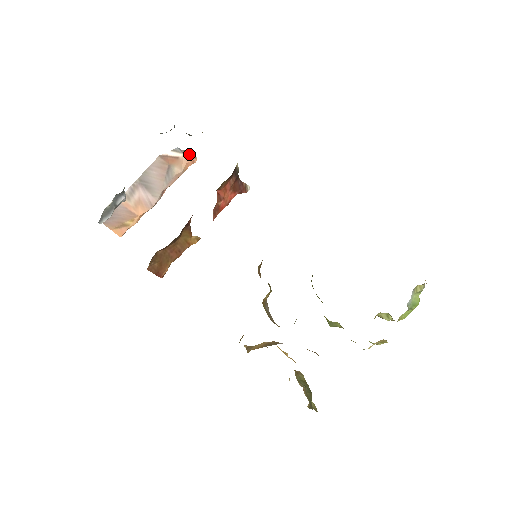
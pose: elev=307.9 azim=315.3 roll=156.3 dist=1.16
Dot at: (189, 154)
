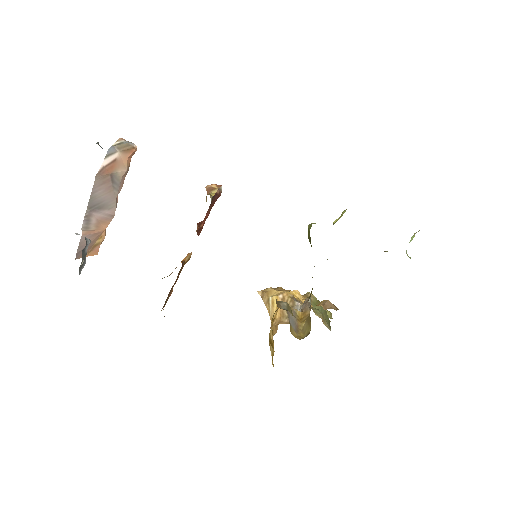
Dot at: (125, 147)
